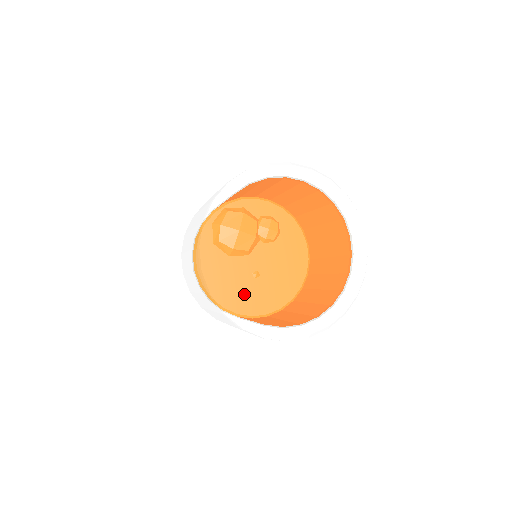
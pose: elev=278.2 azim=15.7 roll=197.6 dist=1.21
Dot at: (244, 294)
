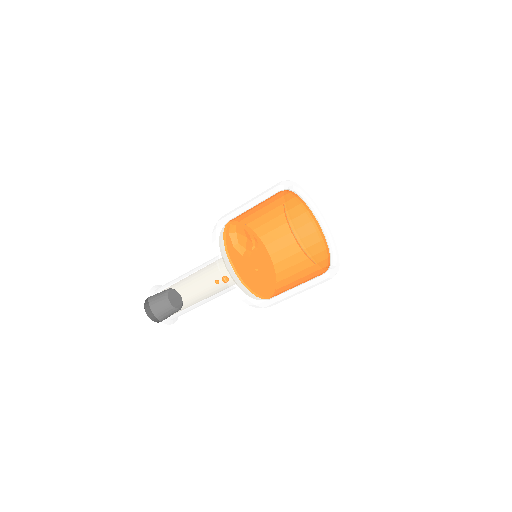
Dot at: (307, 247)
